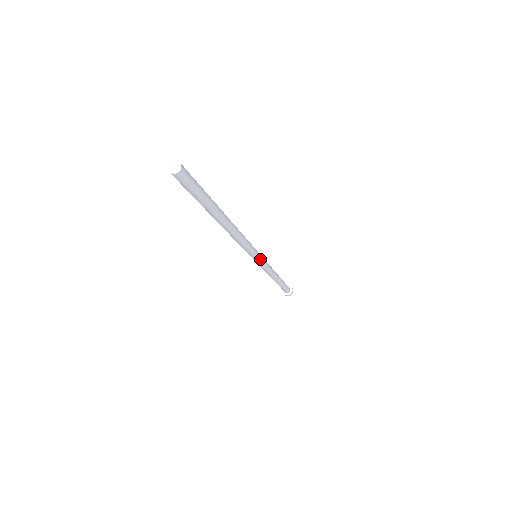
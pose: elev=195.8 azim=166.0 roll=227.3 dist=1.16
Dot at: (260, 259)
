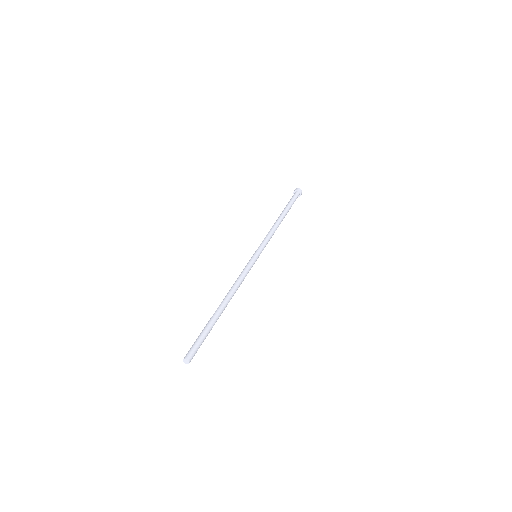
Dot at: occluded
